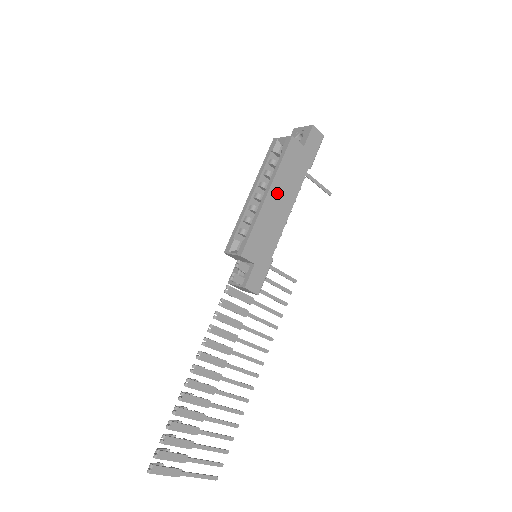
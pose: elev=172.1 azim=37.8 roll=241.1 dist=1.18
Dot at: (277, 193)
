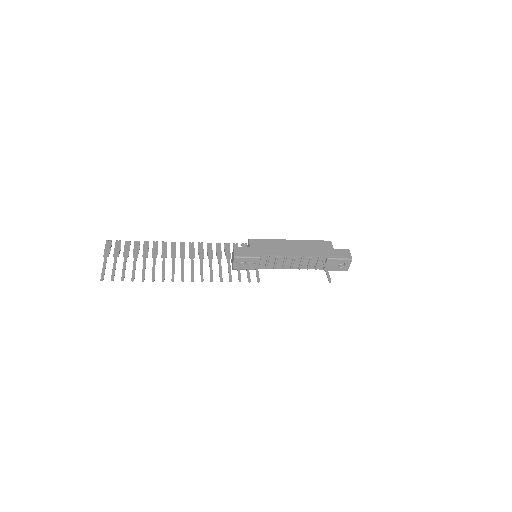
Dot at: (296, 245)
